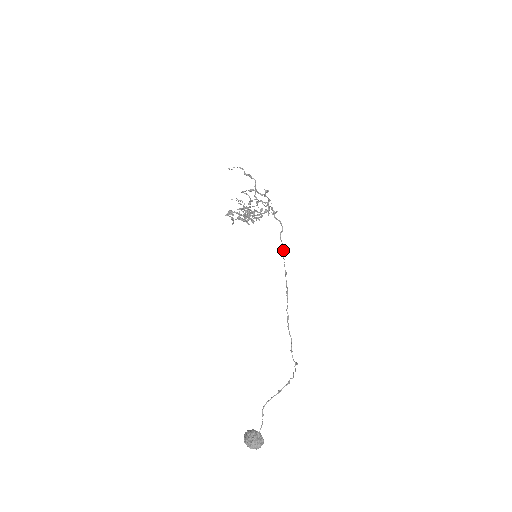
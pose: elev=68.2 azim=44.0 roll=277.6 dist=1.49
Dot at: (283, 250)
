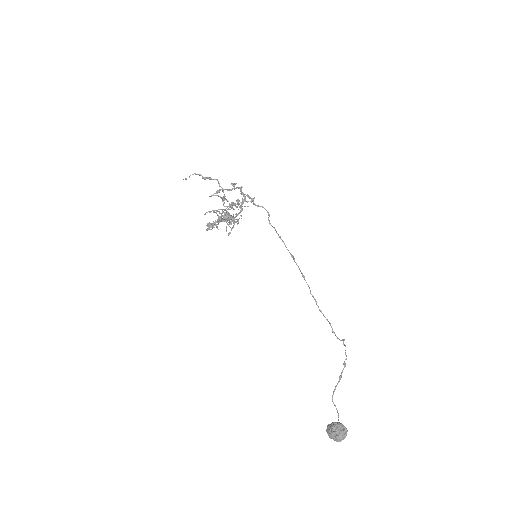
Dot at: (279, 236)
